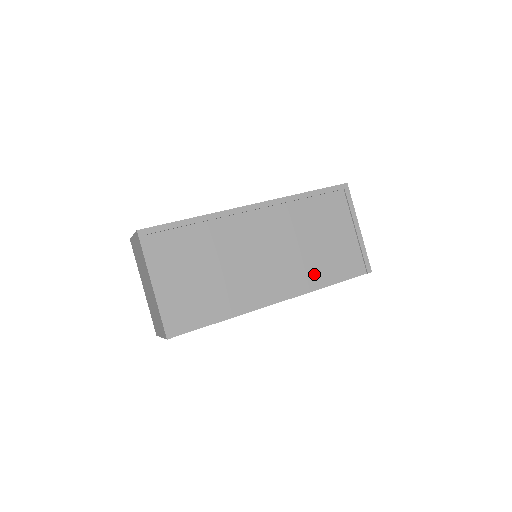
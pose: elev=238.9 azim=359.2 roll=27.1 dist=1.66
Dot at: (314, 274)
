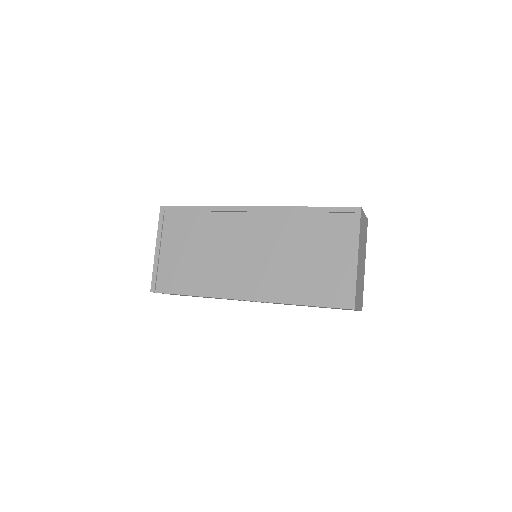
Dot at: (287, 287)
